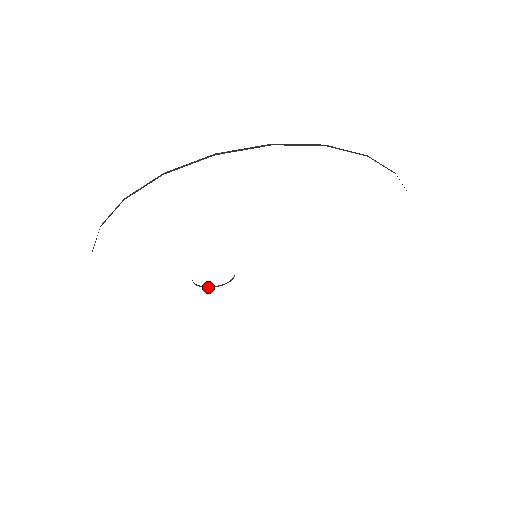
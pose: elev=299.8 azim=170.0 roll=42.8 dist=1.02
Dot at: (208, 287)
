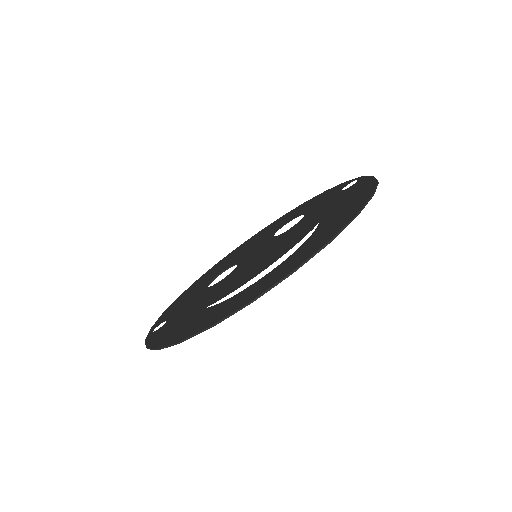
Dot at: occluded
